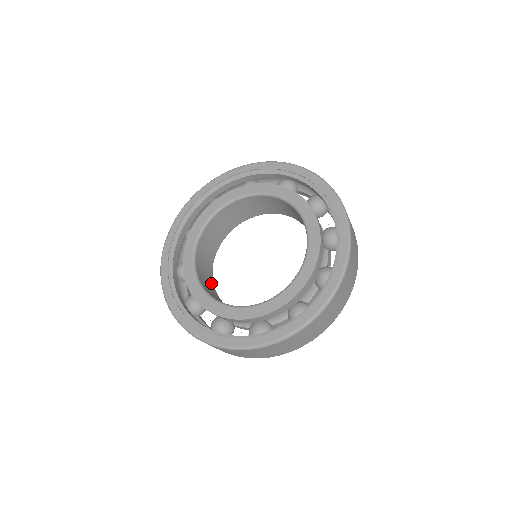
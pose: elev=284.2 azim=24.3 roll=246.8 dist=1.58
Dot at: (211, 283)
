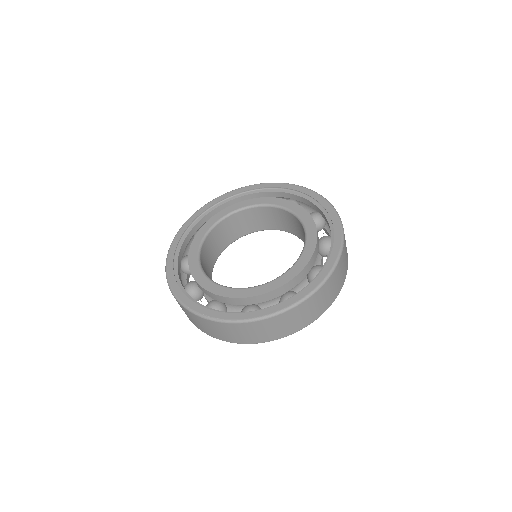
Dot at: (214, 258)
